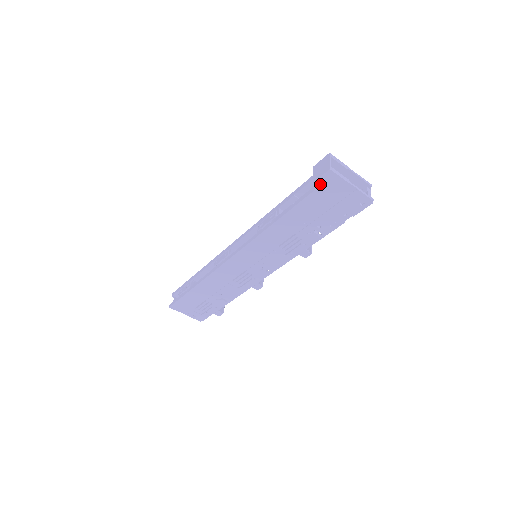
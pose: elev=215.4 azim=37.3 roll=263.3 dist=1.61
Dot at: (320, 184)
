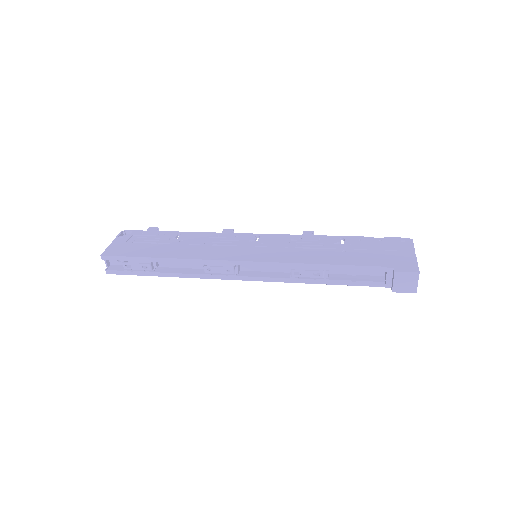
Dot at: occluded
